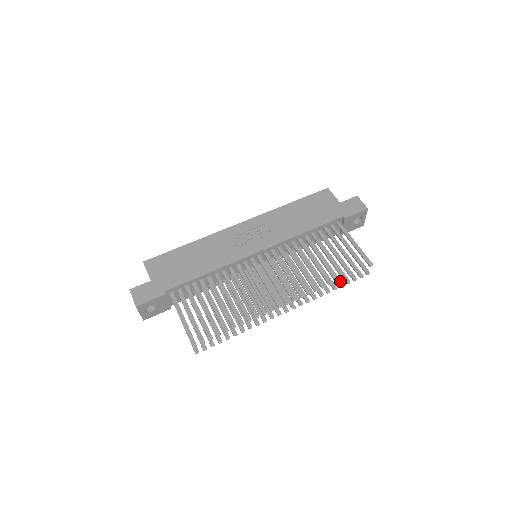
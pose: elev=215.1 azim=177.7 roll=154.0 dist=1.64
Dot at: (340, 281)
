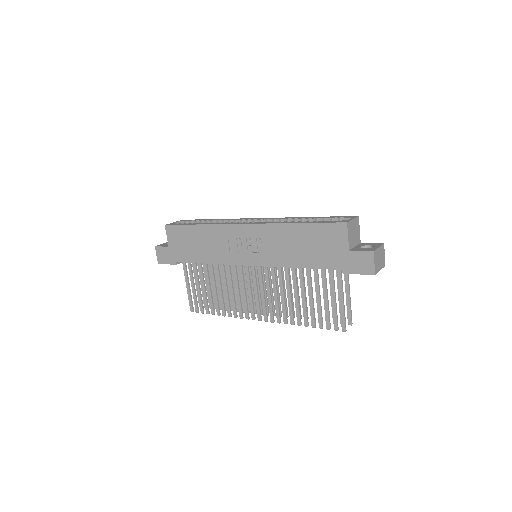
Dot at: occluded
